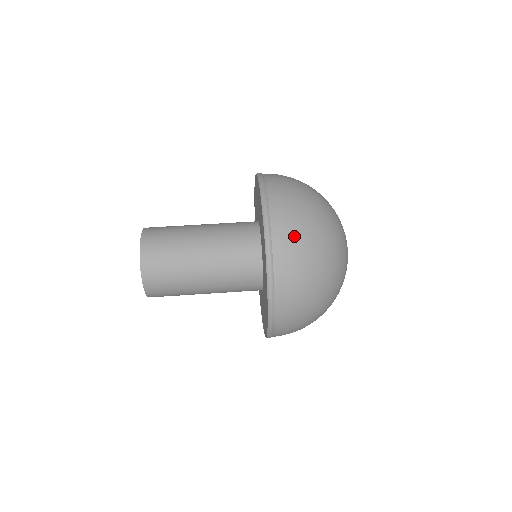
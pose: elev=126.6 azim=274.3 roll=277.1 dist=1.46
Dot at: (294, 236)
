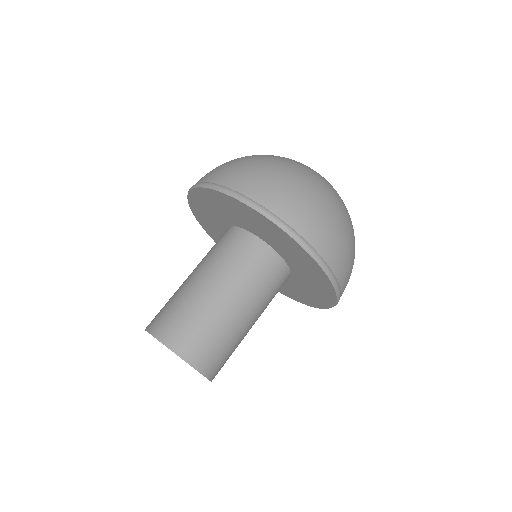
Dot at: (240, 170)
